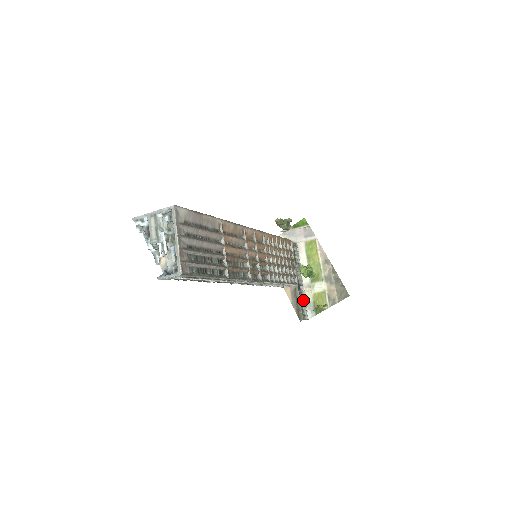
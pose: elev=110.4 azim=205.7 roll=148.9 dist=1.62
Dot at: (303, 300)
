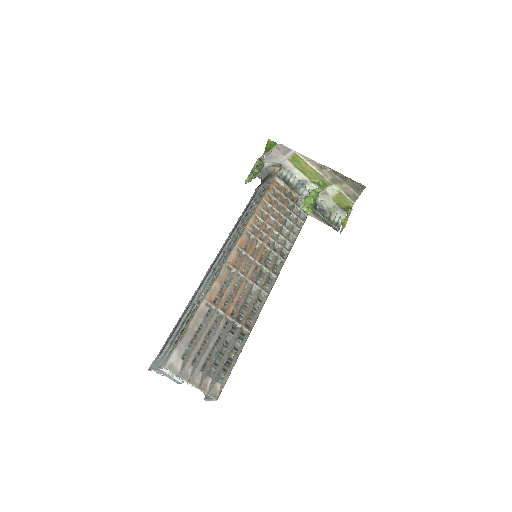
Dot at: (327, 210)
